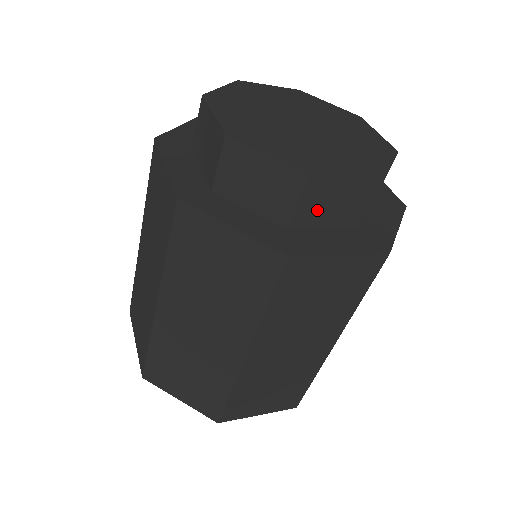
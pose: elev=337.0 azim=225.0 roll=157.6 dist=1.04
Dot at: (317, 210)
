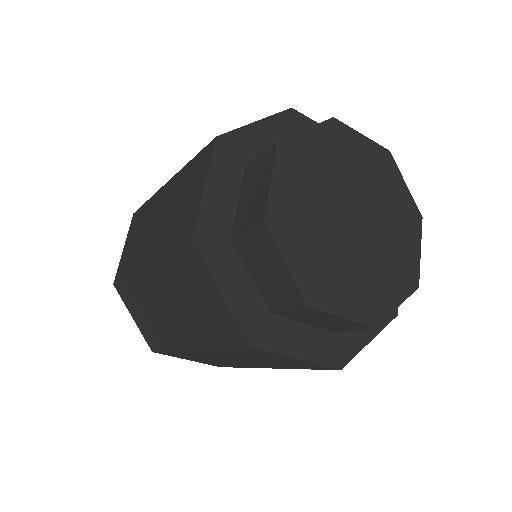
Dot at: occluded
